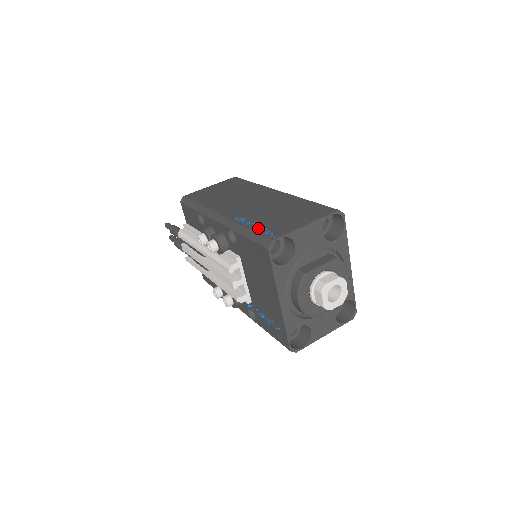
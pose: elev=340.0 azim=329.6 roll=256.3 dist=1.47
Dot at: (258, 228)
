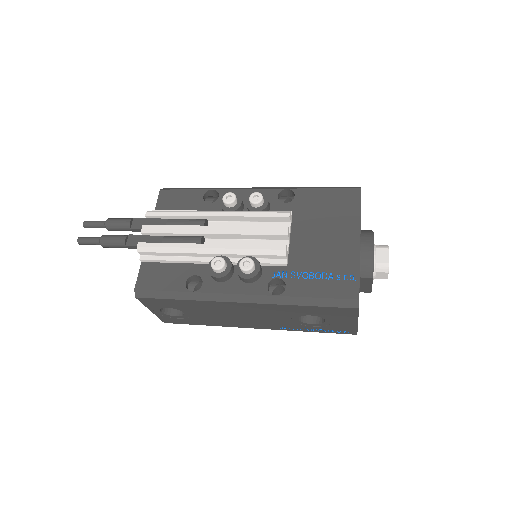
Dot at: occluded
